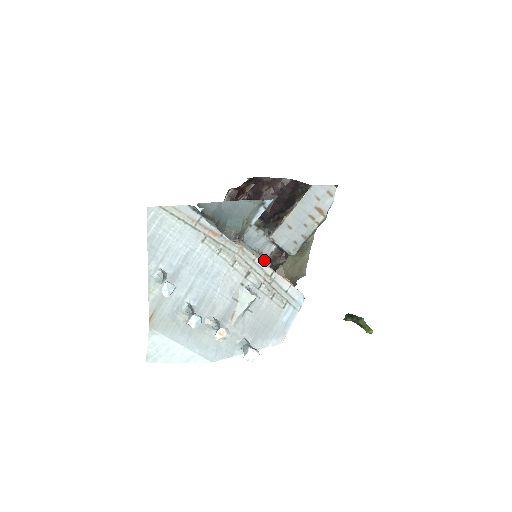
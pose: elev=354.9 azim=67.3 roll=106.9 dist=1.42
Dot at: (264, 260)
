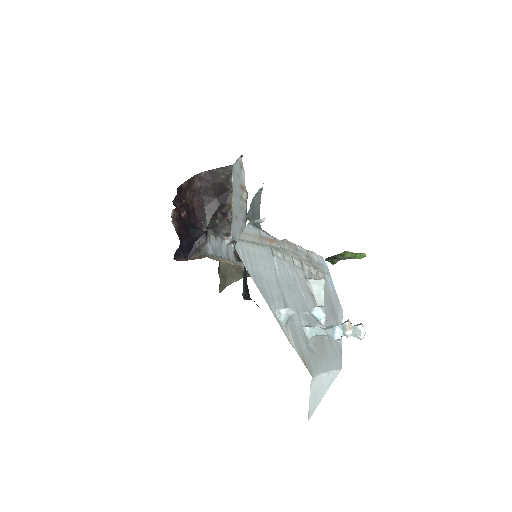
Dot at: (239, 263)
